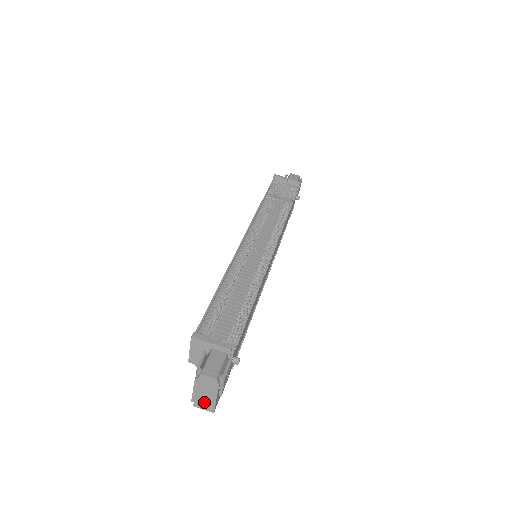
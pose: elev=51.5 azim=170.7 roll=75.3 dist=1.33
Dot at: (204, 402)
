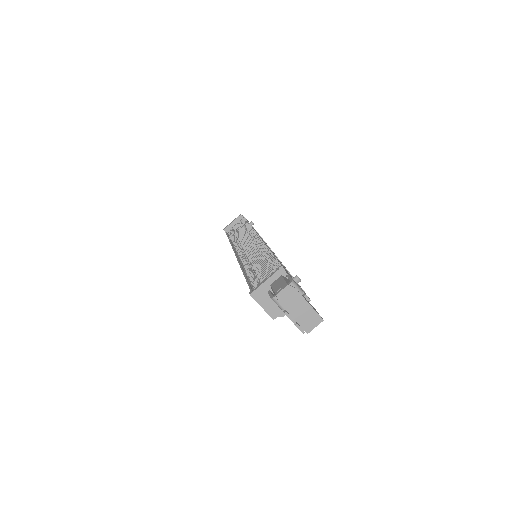
Dot at: (307, 319)
